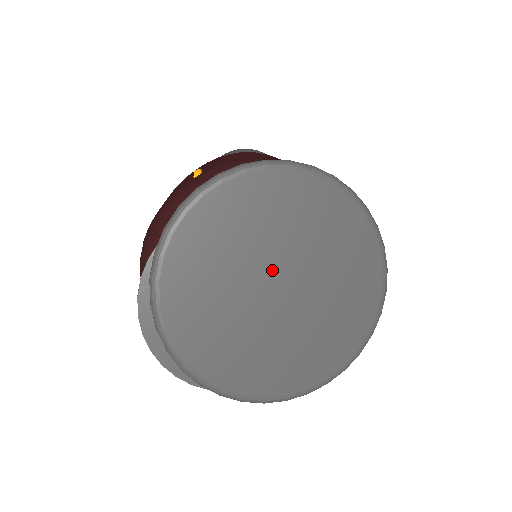
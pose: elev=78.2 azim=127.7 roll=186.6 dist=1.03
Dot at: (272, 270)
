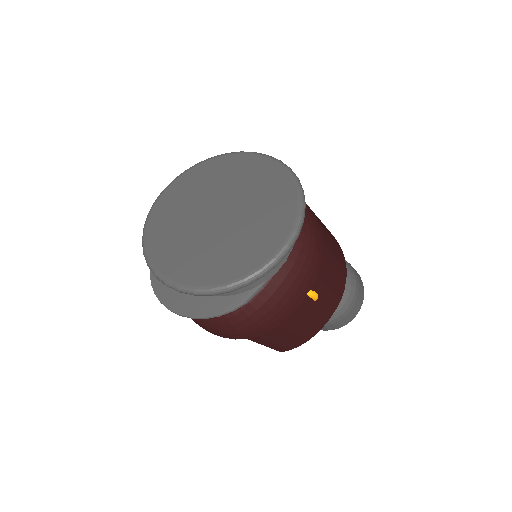
Dot at: (214, 206)
